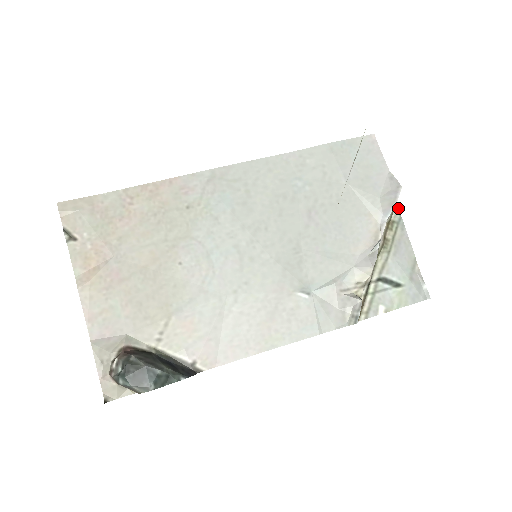
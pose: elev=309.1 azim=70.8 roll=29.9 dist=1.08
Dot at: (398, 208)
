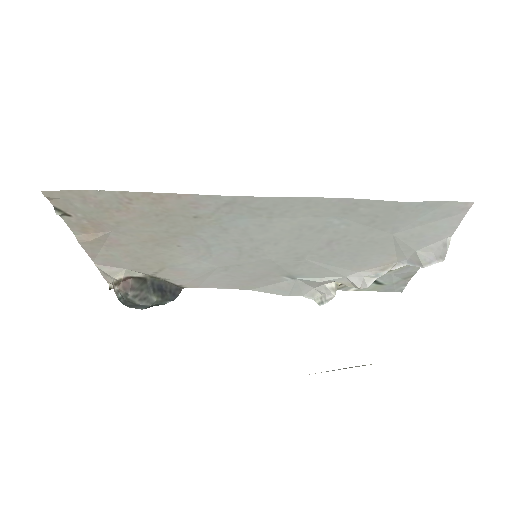
Dot at: occluded
